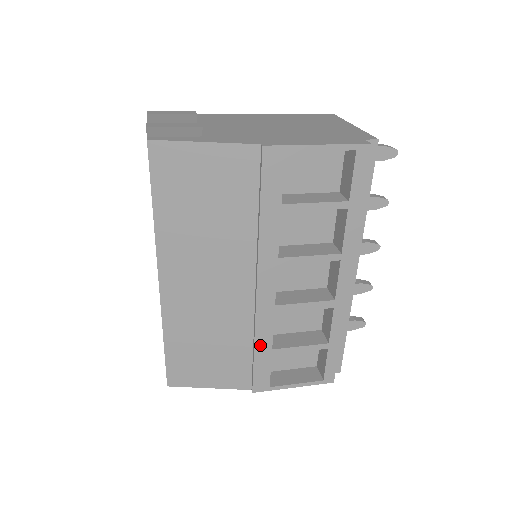
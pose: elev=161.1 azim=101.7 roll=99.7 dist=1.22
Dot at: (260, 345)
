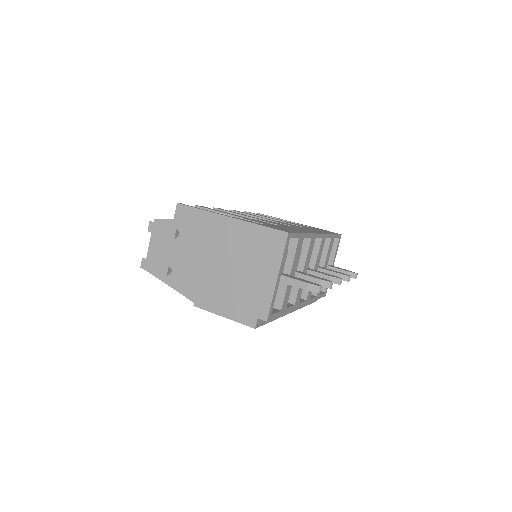
Dot at: occluded
